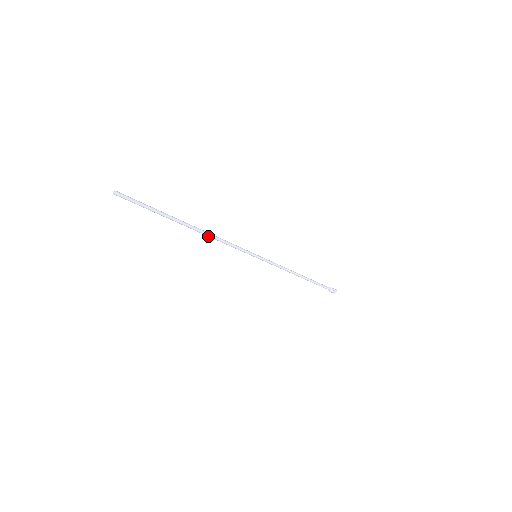
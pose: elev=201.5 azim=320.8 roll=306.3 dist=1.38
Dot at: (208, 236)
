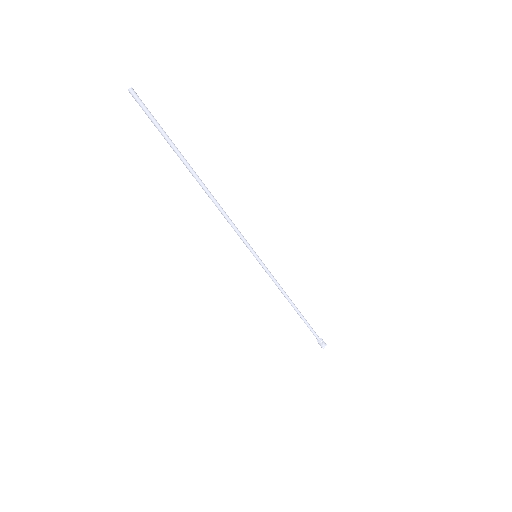
Dot at: (213, 202)
